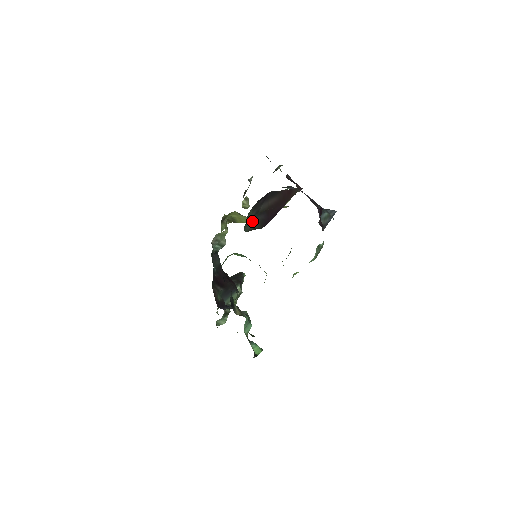
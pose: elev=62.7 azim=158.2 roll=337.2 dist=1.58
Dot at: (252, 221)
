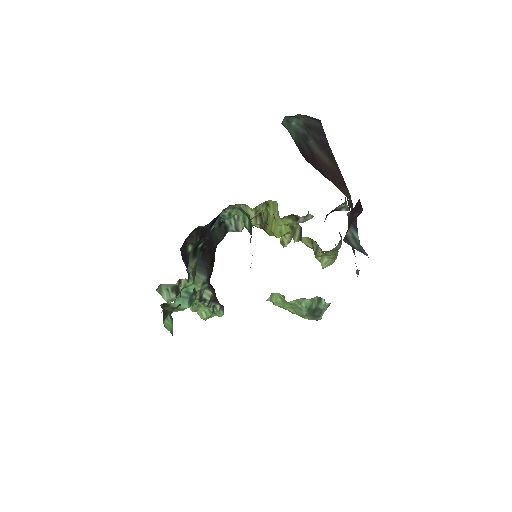
Dot at: (295, 130)
